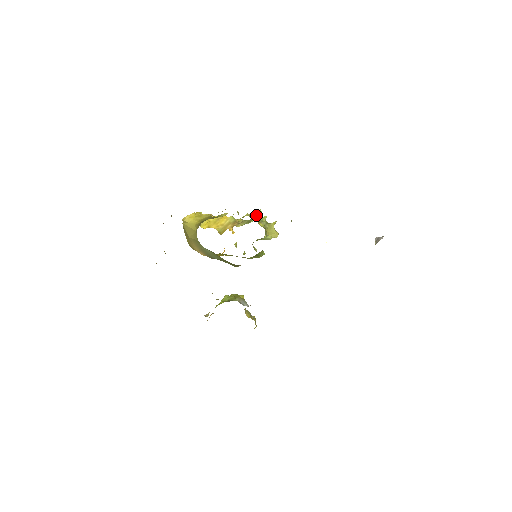
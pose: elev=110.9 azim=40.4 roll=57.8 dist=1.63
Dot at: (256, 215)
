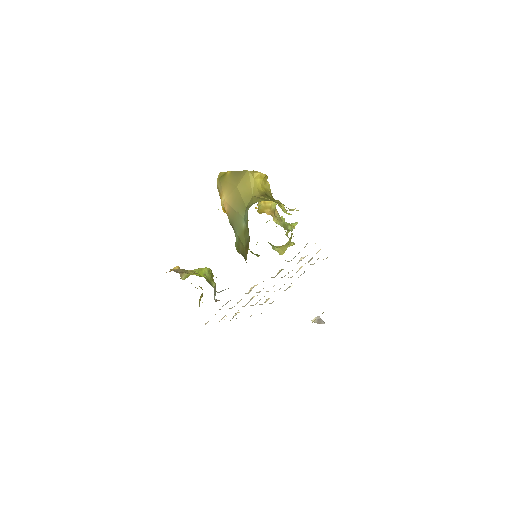
Dot at: occluded
